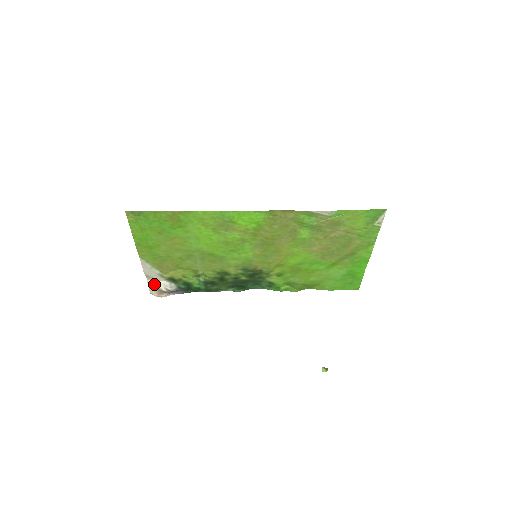
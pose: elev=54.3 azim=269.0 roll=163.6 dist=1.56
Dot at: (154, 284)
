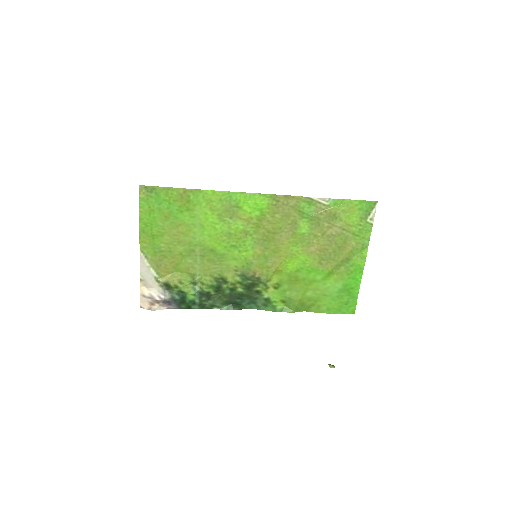
Dot at: (147, 292)
